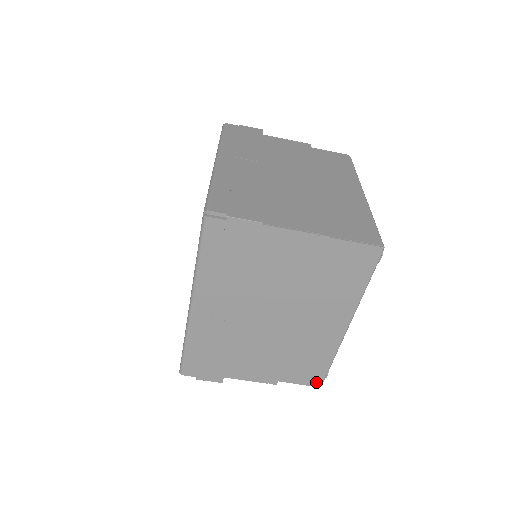
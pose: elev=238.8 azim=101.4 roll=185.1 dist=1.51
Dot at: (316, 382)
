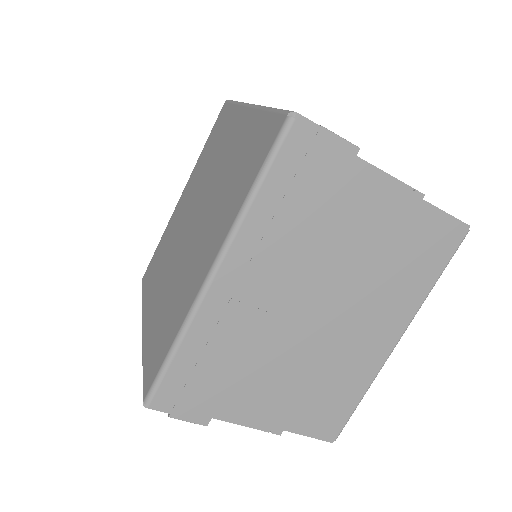
Dot at: (331, 434)
